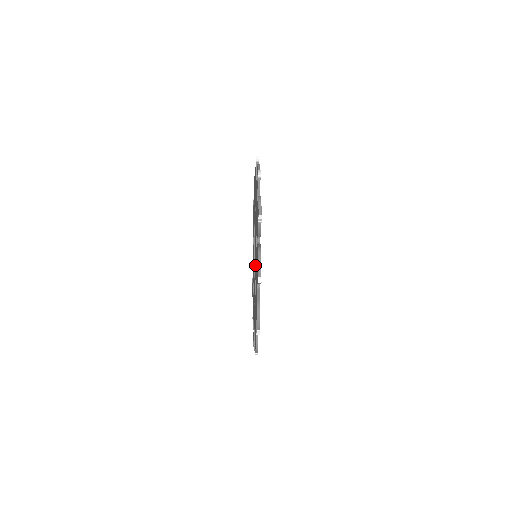
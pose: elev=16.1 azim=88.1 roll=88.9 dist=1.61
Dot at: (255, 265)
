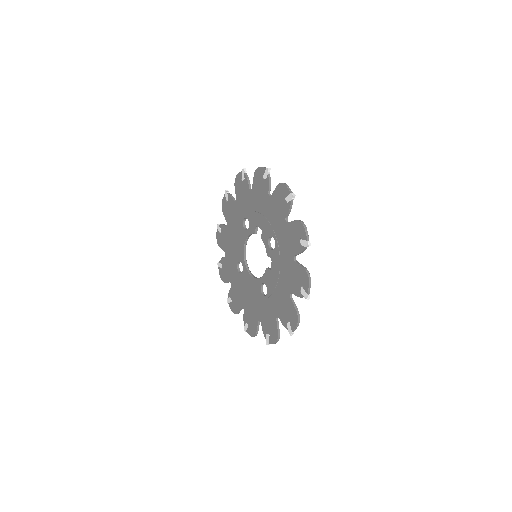
Dot at: (269, 287)
